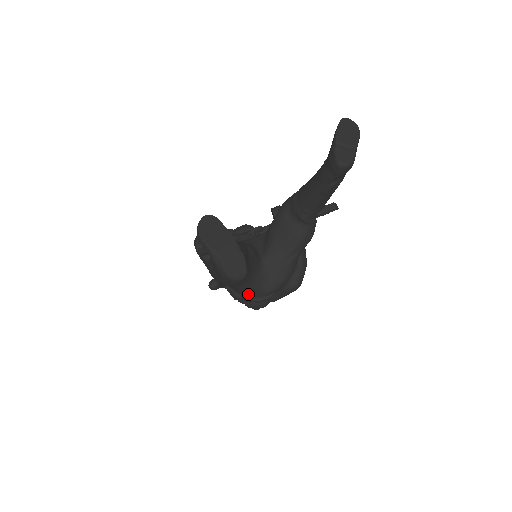
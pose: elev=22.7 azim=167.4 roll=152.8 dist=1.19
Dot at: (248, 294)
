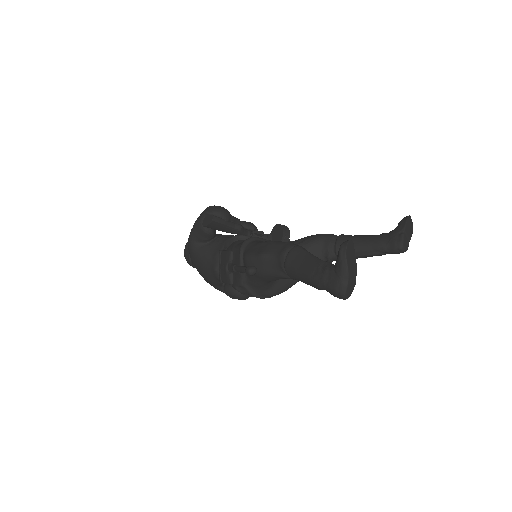
Dot at: (255, 288)
